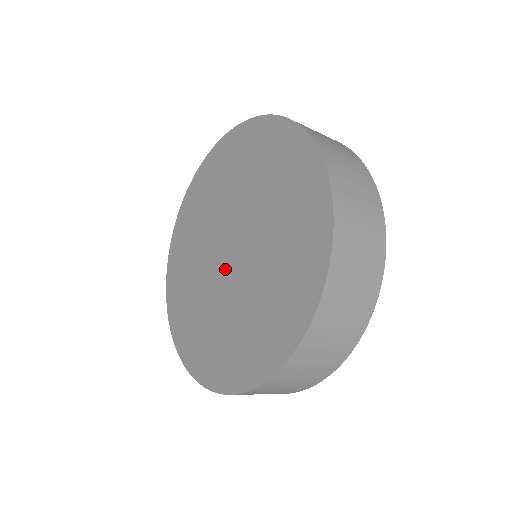
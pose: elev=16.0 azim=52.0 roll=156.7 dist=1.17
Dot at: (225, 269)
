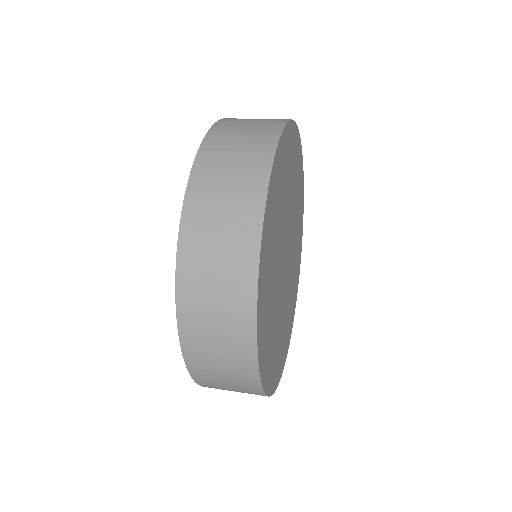
Dot at: occluded
